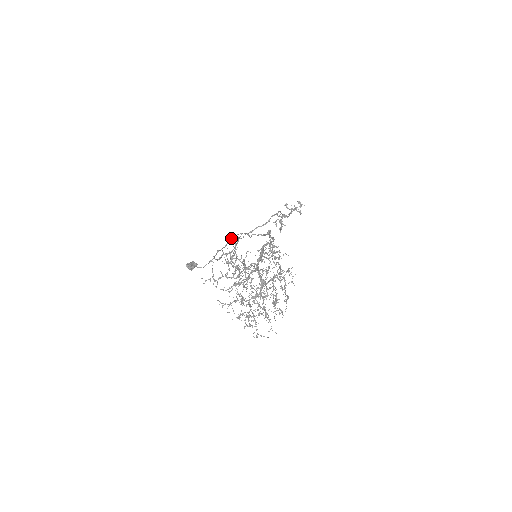
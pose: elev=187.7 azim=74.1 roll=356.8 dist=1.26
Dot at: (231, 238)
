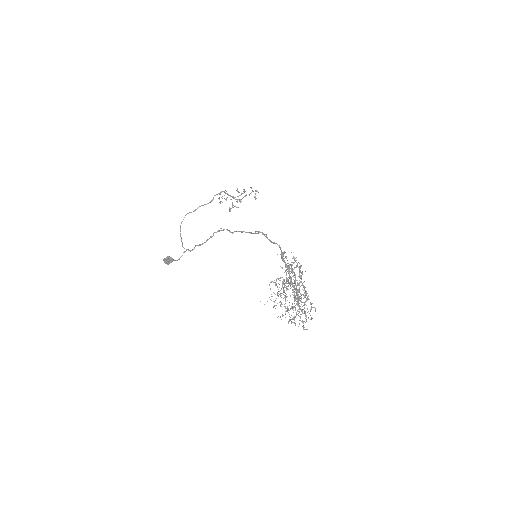
Dot at: (182, 221)
